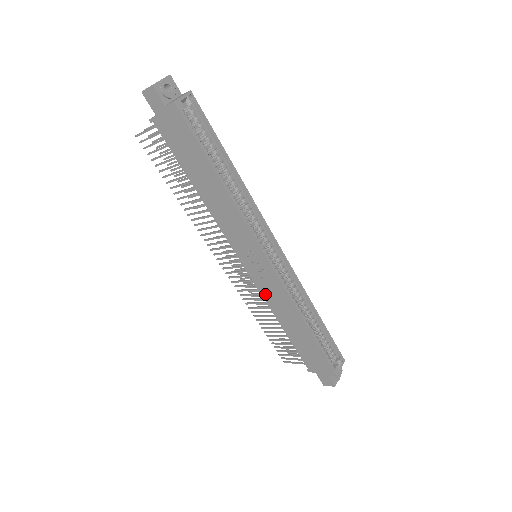
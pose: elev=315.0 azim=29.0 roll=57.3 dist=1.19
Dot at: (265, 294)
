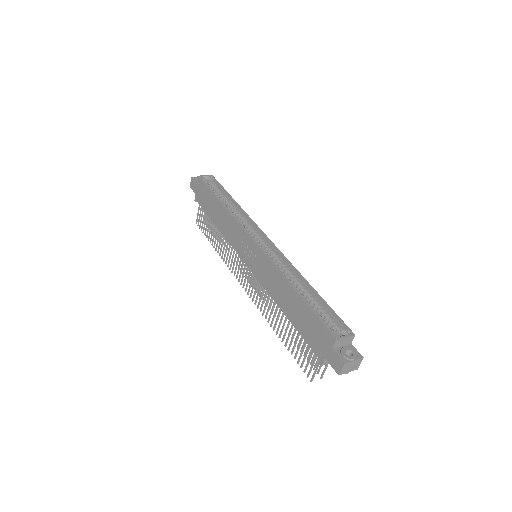
Dot at: (263, 282)
